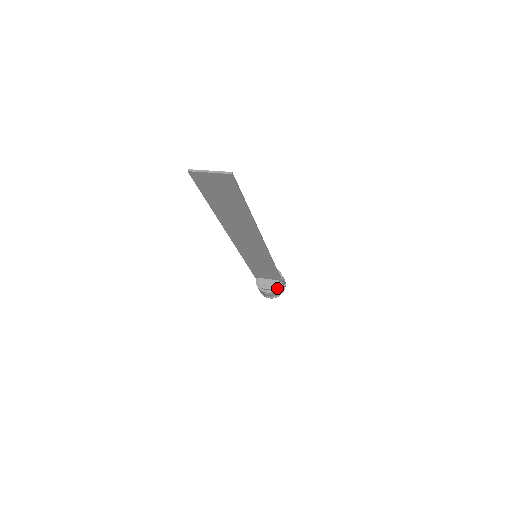
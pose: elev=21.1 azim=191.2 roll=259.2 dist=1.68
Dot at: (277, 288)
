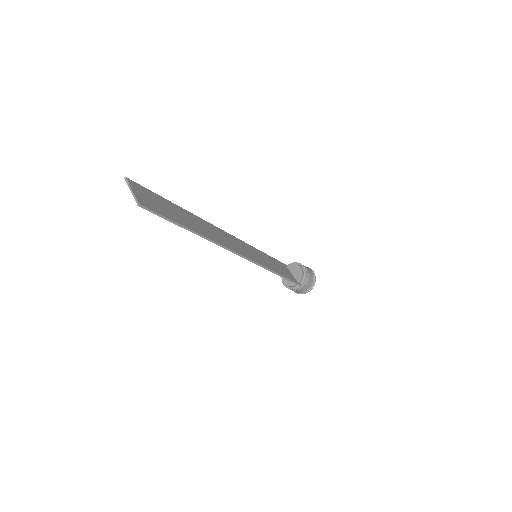
Dot at: (293, 288)
